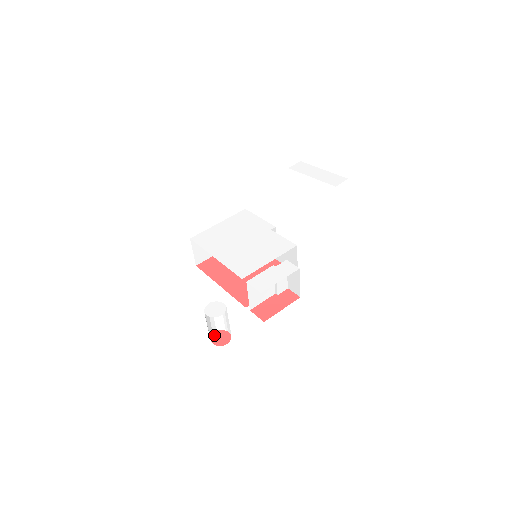
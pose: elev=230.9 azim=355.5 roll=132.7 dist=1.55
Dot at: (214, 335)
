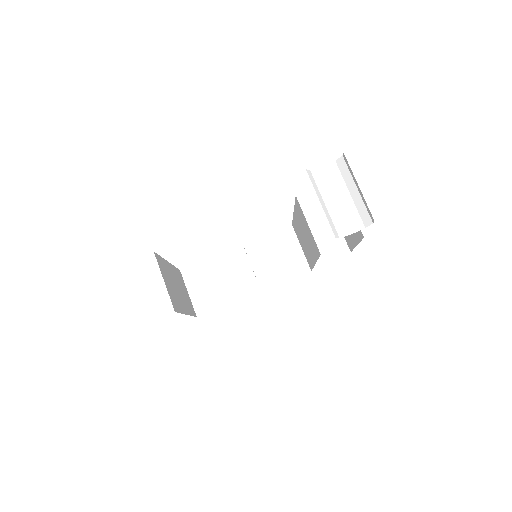
Dot at: occluded
